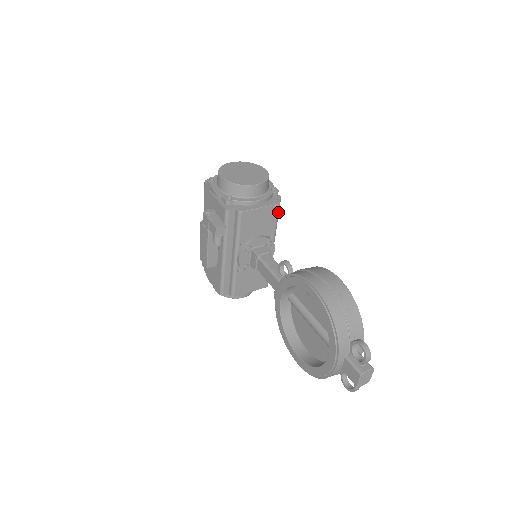
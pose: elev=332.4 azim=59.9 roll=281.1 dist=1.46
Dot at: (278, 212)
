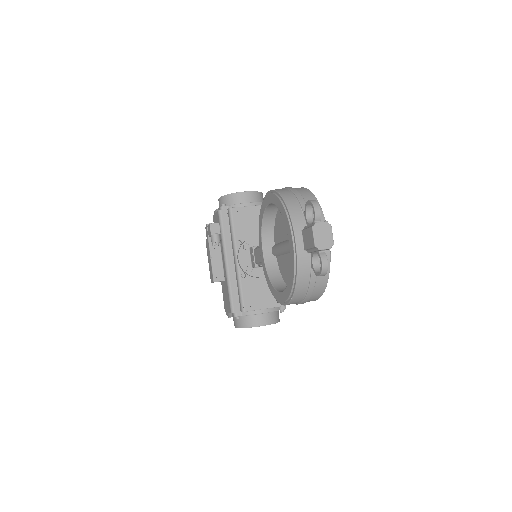
Dot at: occluded
